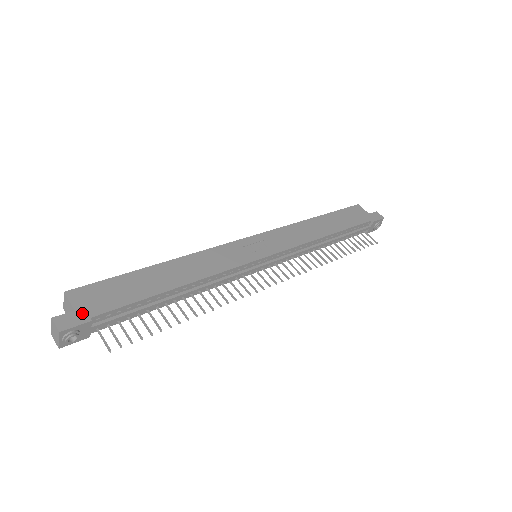
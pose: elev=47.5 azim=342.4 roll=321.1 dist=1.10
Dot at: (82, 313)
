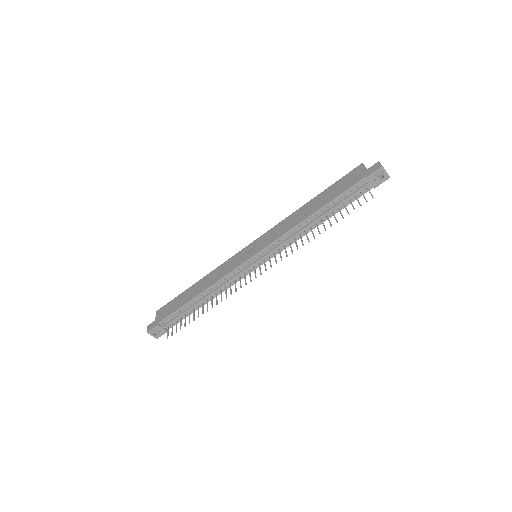
Dot at: (157, 321)
